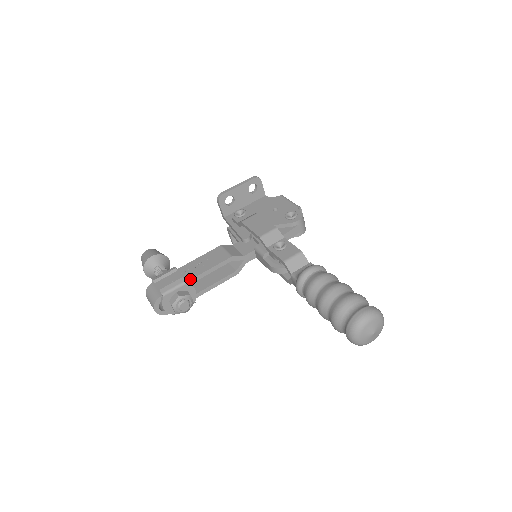
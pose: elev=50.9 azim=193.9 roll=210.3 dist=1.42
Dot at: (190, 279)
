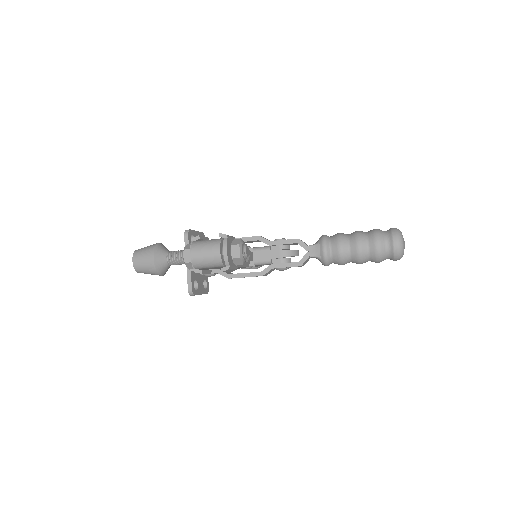
Dot at: occluded
